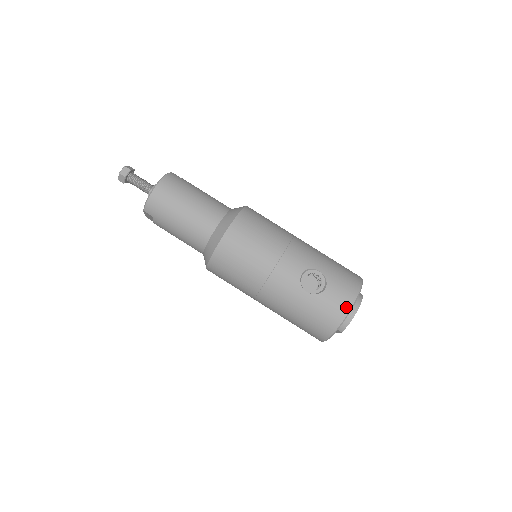
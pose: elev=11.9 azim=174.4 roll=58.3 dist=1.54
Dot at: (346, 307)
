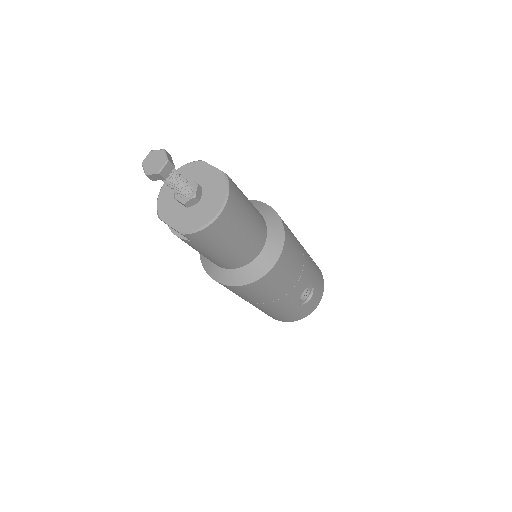
Dot at: (314, 308)
